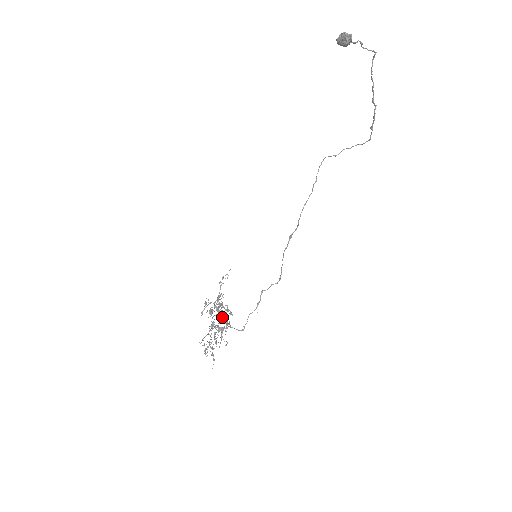
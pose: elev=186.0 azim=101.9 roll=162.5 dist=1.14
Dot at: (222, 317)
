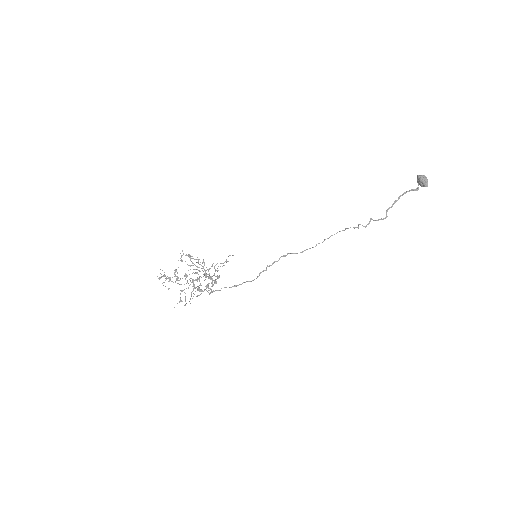
Dot at: occluded
